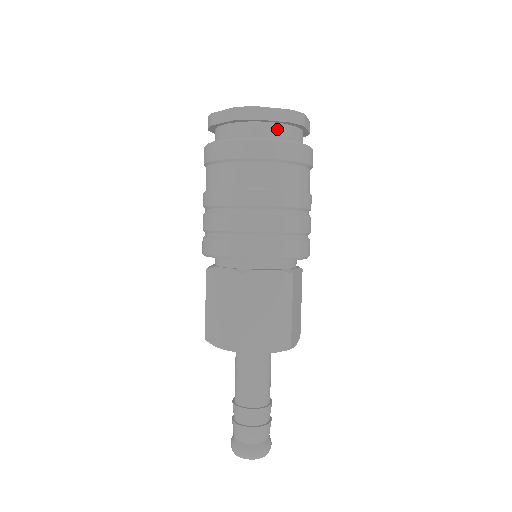
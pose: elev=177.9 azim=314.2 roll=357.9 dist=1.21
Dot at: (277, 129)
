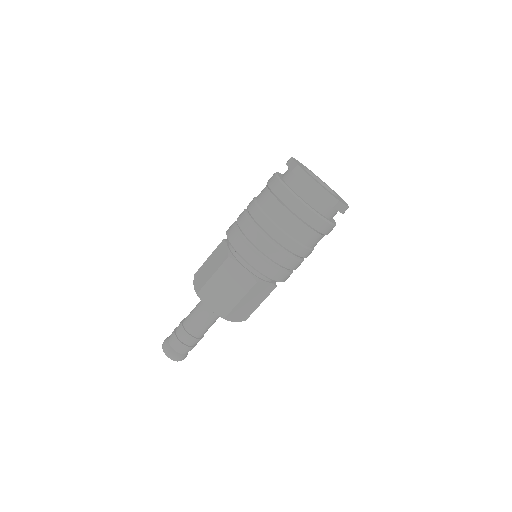
Dot at: (334, 213)
